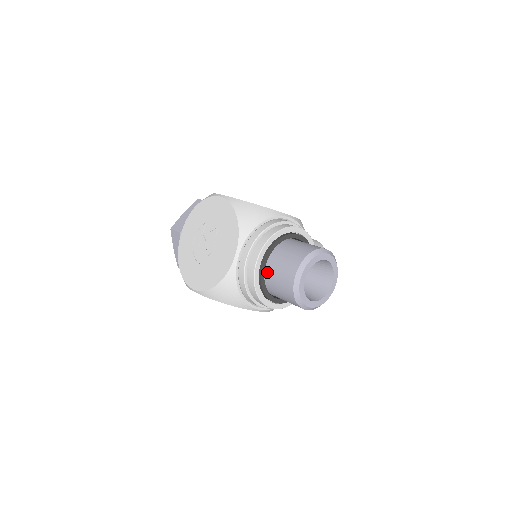
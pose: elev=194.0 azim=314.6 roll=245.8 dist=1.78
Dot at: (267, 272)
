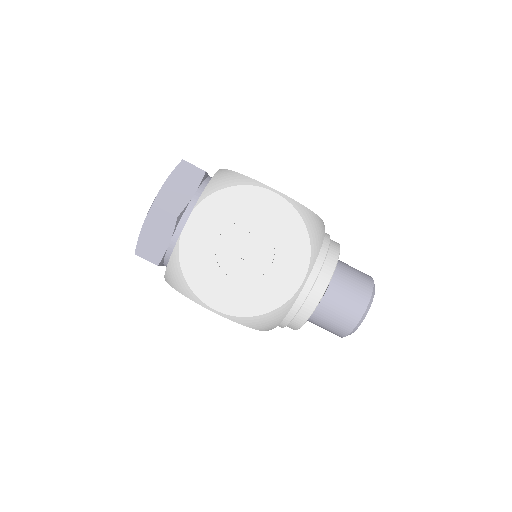
Dot at: (322, 300)
